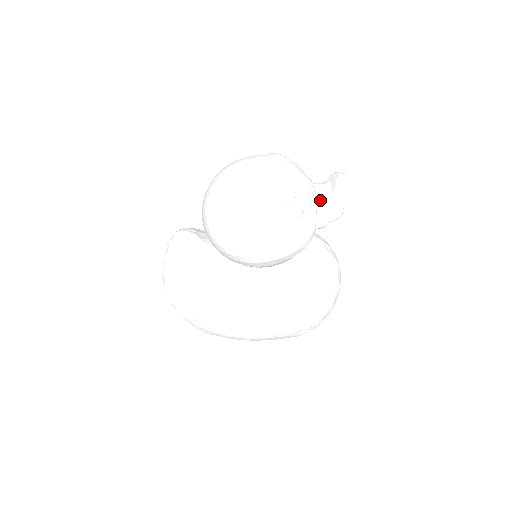
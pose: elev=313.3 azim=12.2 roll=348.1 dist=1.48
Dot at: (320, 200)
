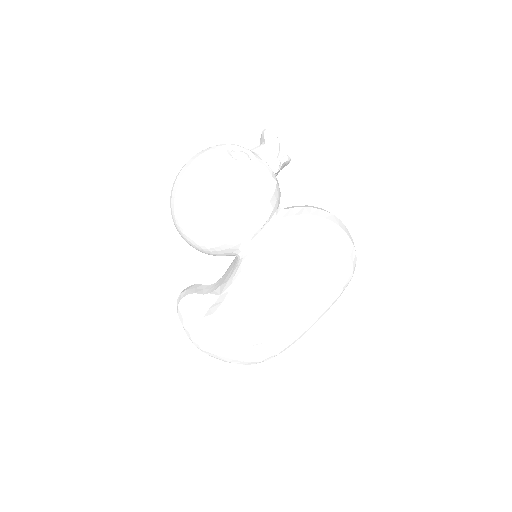
Dot at: (260, 153)
